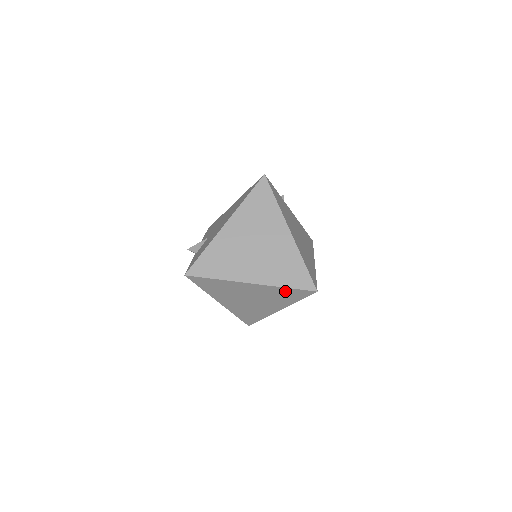
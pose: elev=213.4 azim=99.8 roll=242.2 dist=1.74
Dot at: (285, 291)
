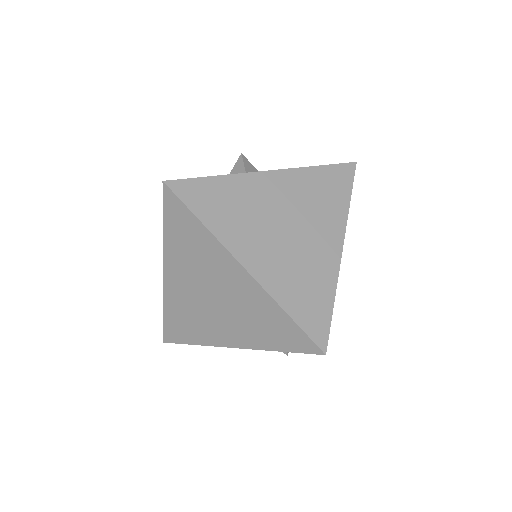
Dot at: occluded
